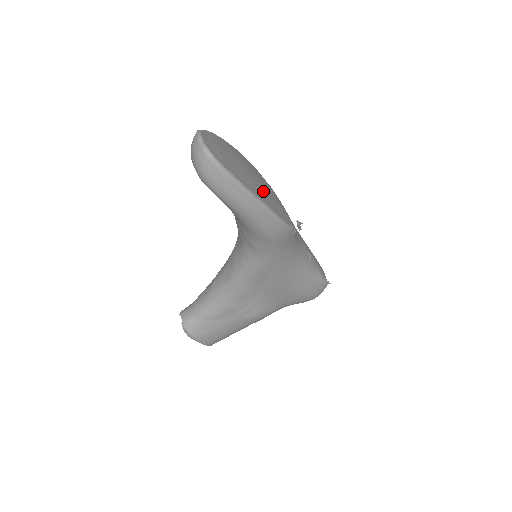
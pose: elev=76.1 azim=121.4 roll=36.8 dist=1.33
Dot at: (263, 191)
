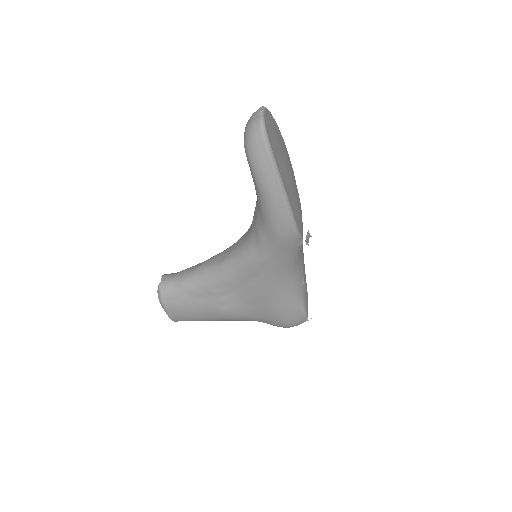
Dot at: (292, 191)
